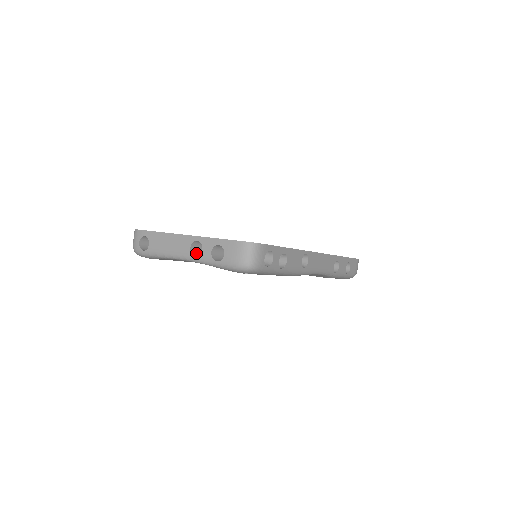
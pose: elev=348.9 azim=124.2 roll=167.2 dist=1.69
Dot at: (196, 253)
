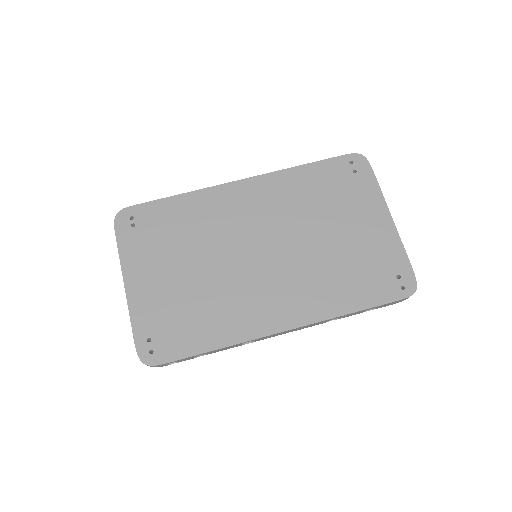
Dot at: occluded
